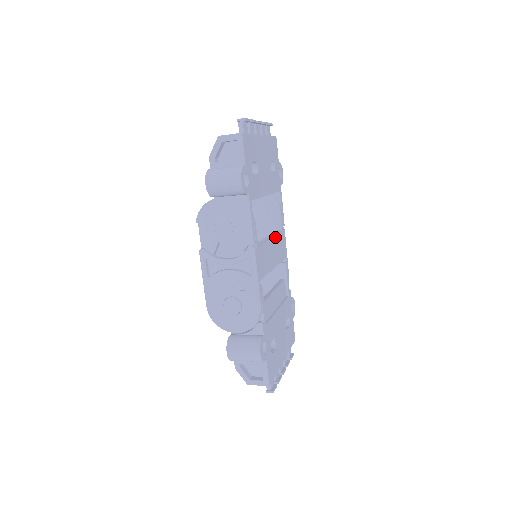
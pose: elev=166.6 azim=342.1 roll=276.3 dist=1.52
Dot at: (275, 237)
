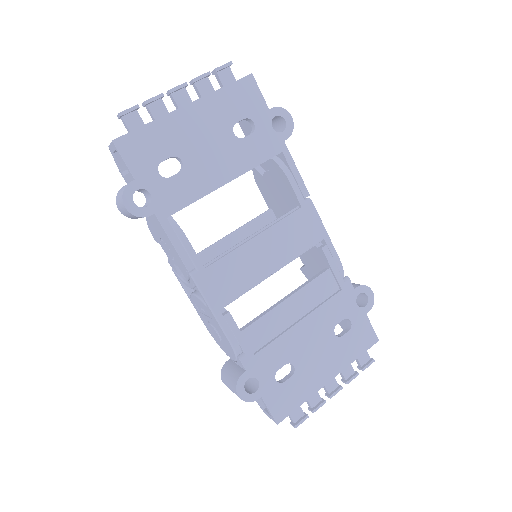
Dot at: (271, 228)
